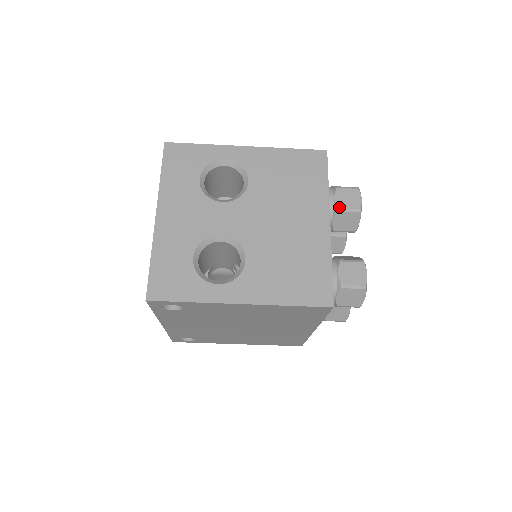
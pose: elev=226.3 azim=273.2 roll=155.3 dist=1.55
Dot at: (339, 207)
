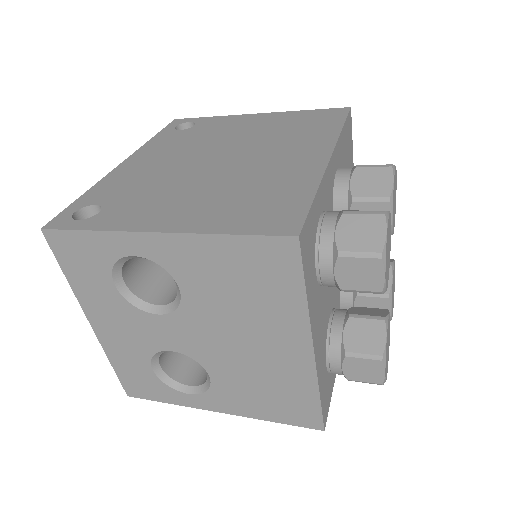
Dot at: (343, 288)
